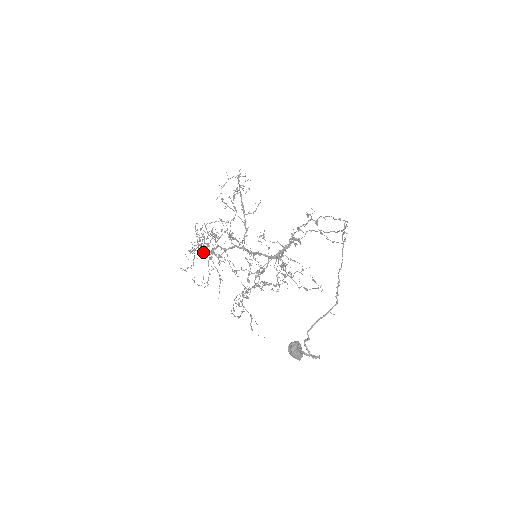
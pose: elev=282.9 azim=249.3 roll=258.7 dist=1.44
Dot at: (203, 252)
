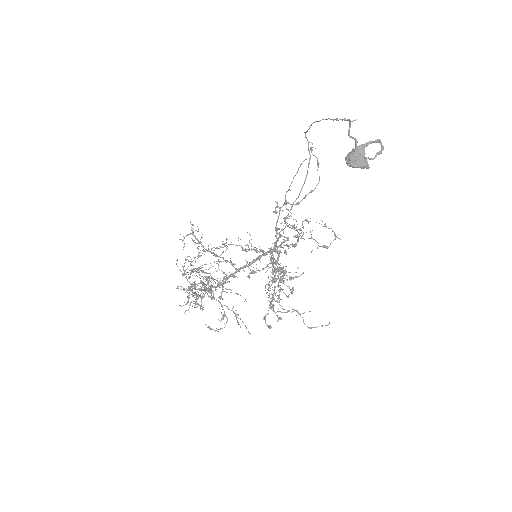
Dot at: (200, 289)
